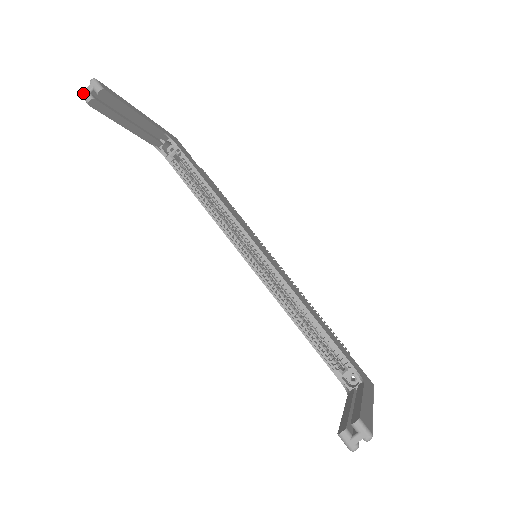
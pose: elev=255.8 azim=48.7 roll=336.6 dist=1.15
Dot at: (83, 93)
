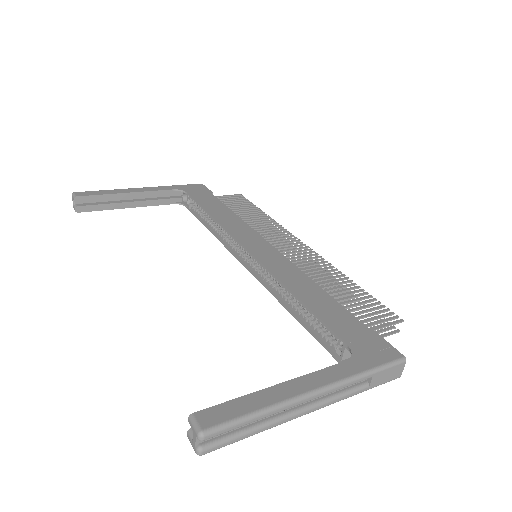
Dot at: (73, 207)
